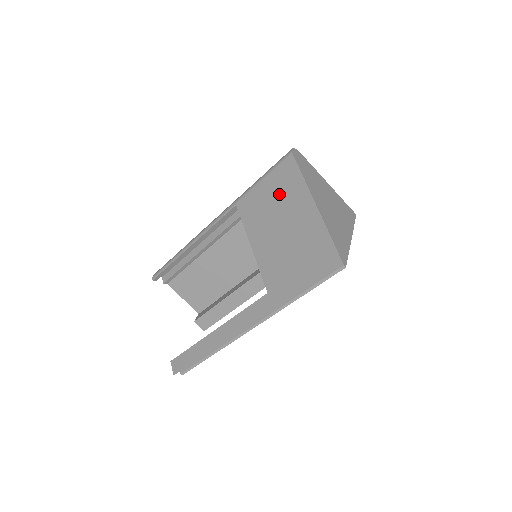
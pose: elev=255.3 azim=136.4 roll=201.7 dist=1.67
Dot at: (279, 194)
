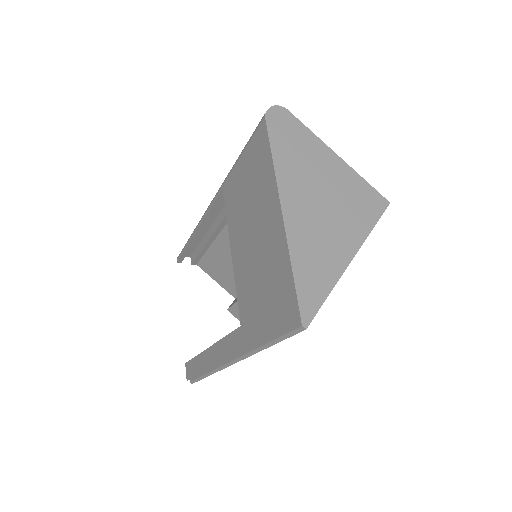
Dot at: (252, 183)
